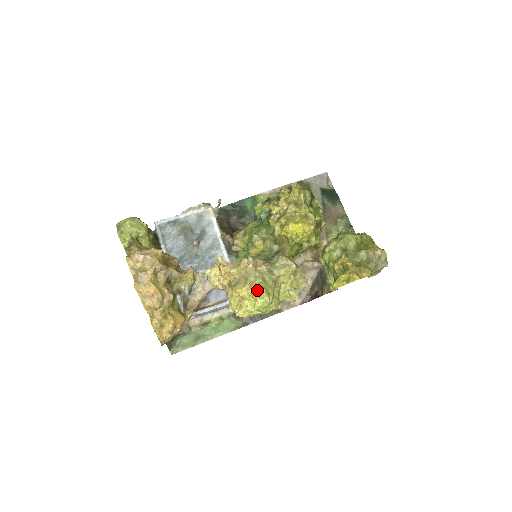
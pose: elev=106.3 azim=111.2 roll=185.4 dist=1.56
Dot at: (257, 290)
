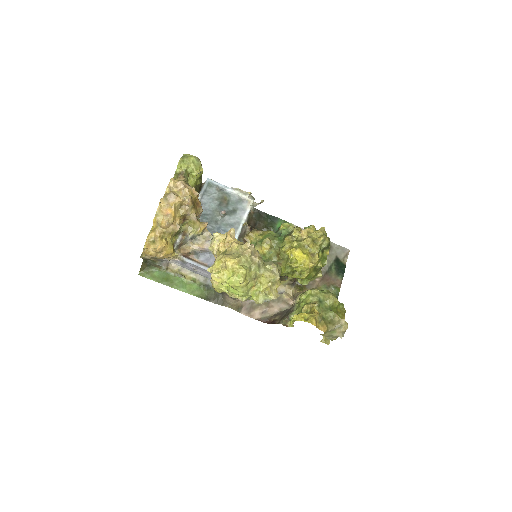
Dot at: (240, 269)
